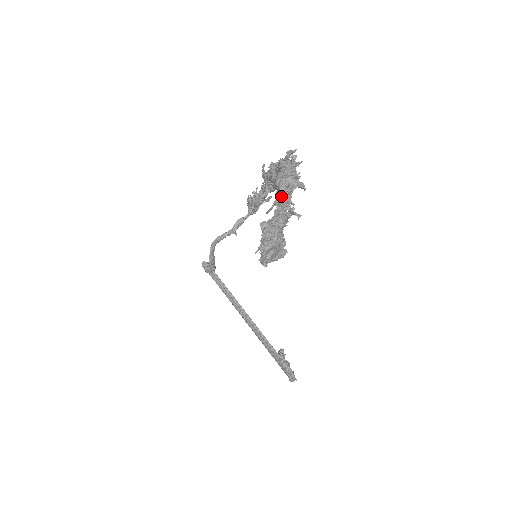
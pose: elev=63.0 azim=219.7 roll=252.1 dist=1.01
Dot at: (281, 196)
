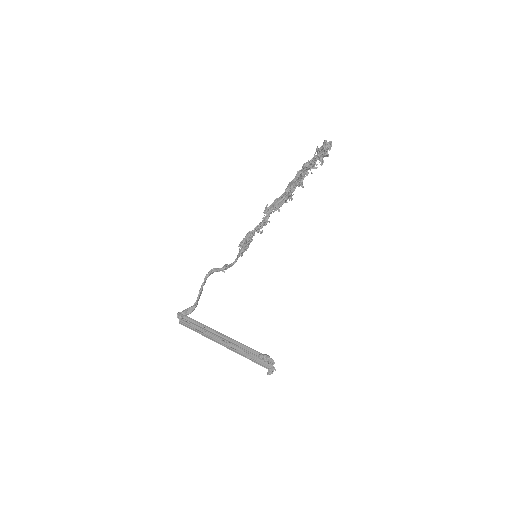
Dot at: (314, 158)
